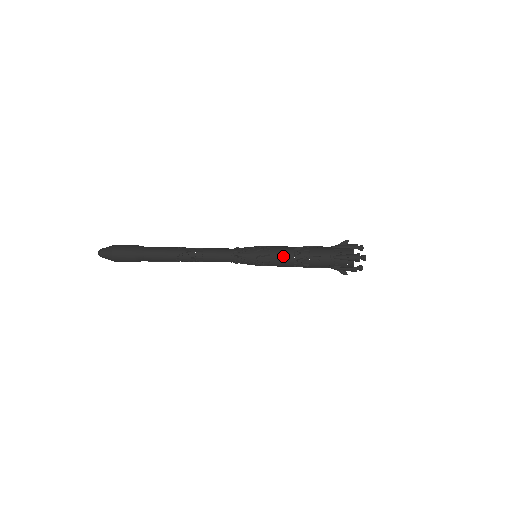
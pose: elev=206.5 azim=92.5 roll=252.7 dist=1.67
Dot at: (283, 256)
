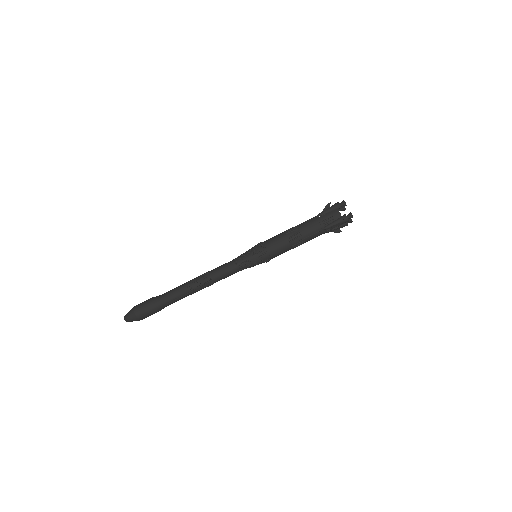
Dot at: (275, 237)
